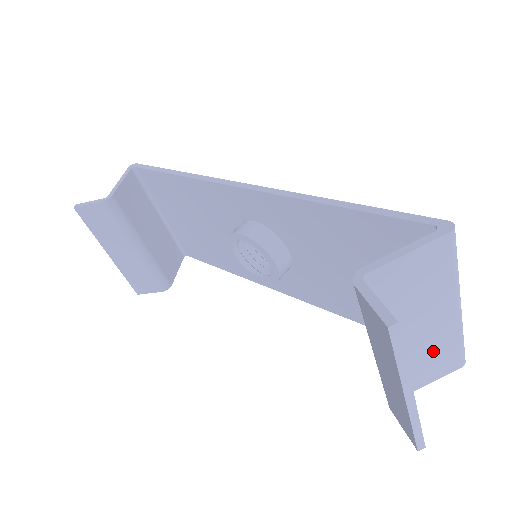
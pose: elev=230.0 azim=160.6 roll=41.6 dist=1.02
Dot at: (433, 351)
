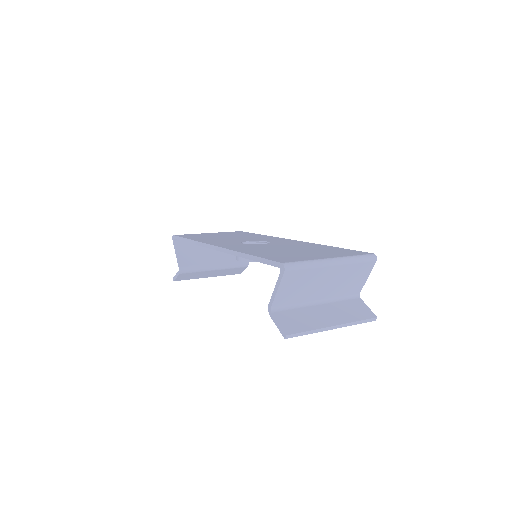
Dot at: (347, 277)
